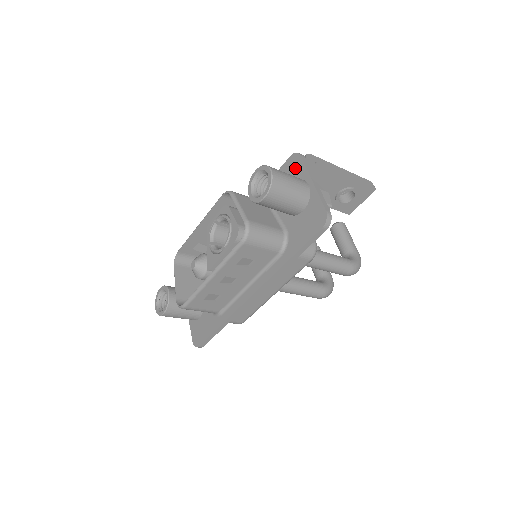
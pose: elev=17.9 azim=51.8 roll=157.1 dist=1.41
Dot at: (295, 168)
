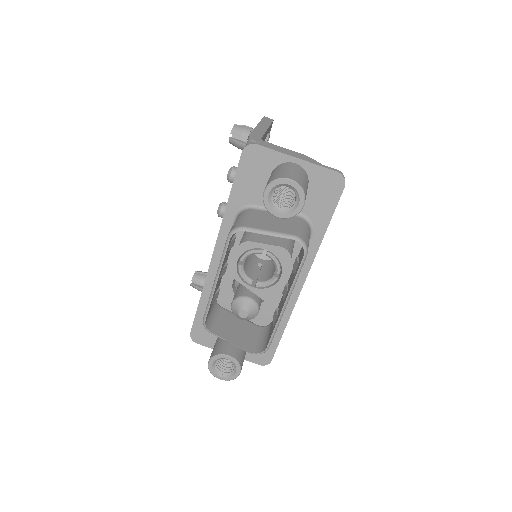
Dot at: (261, 159)
